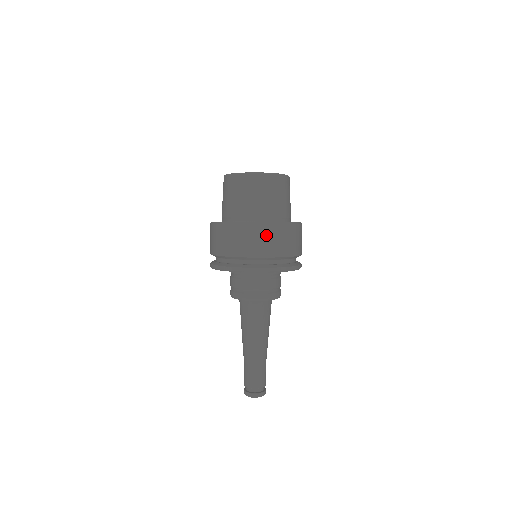
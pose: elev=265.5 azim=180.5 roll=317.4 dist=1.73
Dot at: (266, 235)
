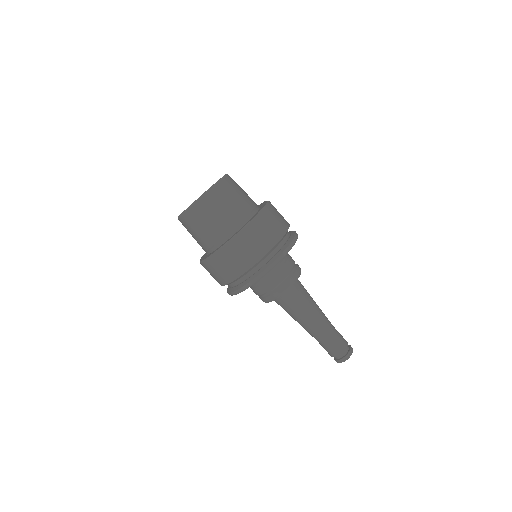
Dot at: (252, 237)
